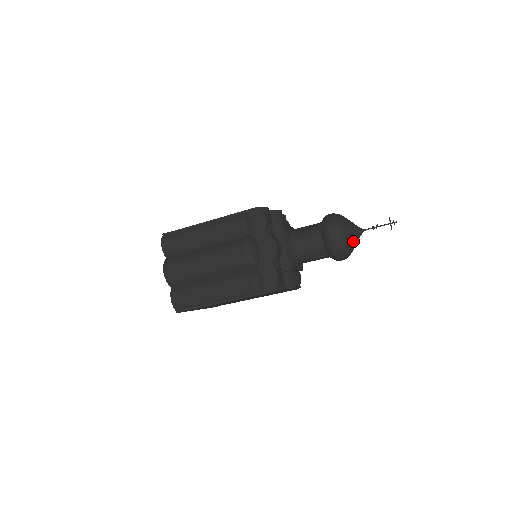
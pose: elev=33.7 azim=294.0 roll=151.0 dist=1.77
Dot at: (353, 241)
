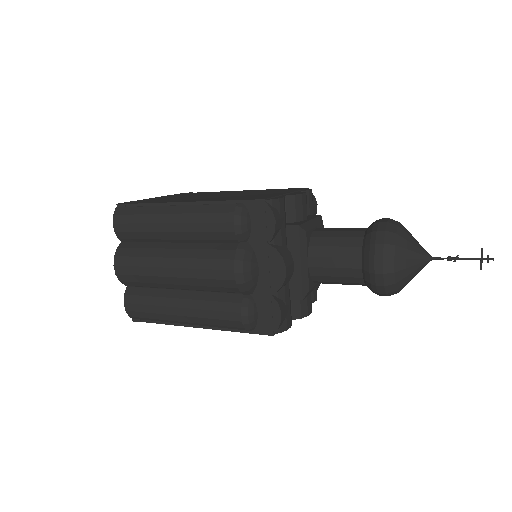
Dot at: (411, 275)
